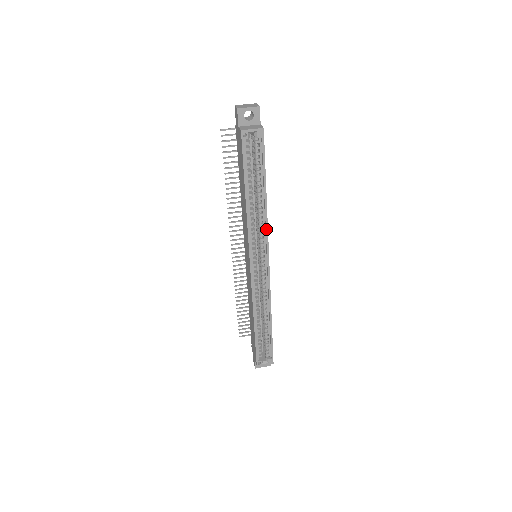
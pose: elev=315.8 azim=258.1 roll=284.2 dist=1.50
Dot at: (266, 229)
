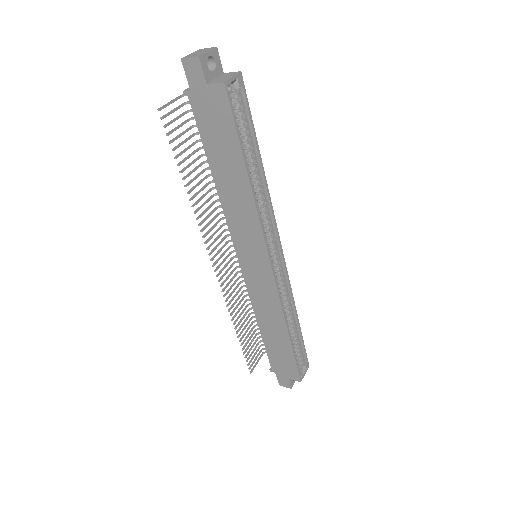
Dot at: (271, 209)
